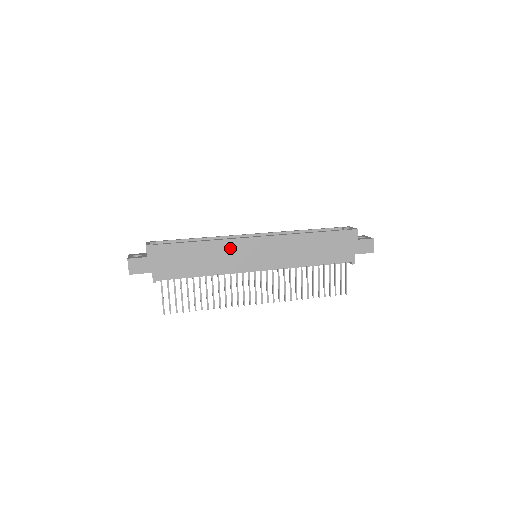
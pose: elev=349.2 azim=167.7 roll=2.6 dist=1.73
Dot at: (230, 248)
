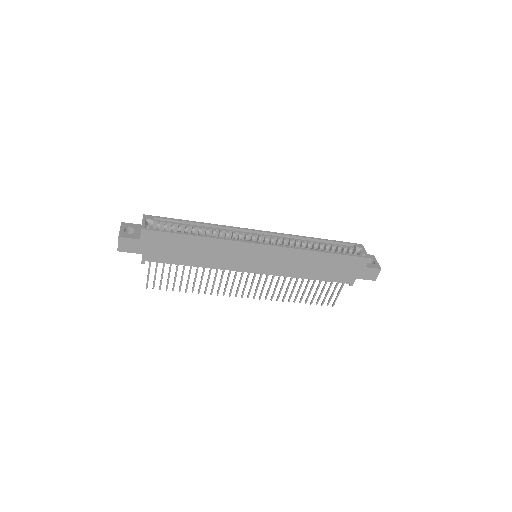
Dot at: (231, 249)
